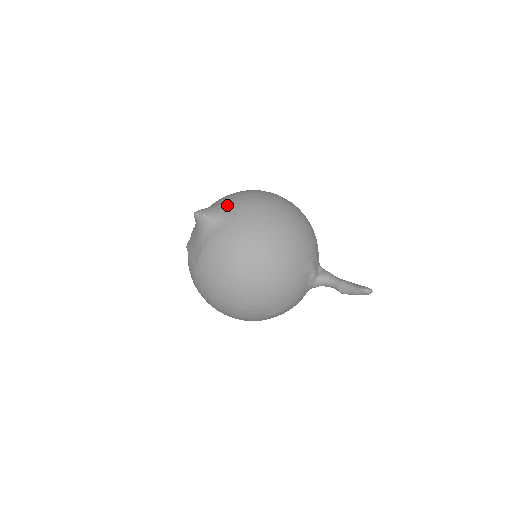
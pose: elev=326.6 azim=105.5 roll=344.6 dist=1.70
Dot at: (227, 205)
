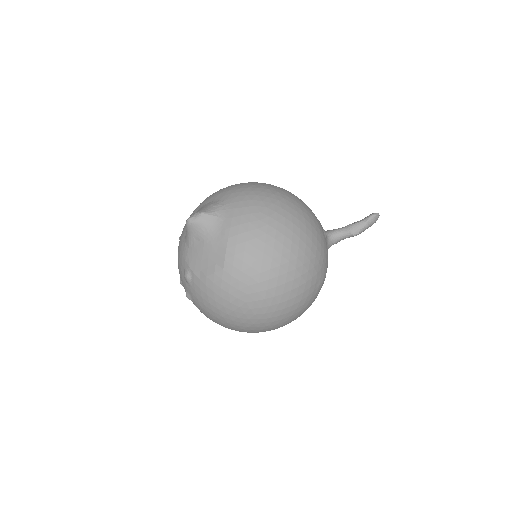
Dot at: (215, 199)
